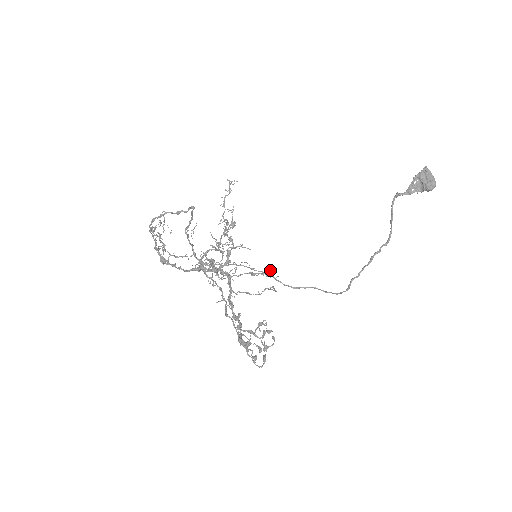
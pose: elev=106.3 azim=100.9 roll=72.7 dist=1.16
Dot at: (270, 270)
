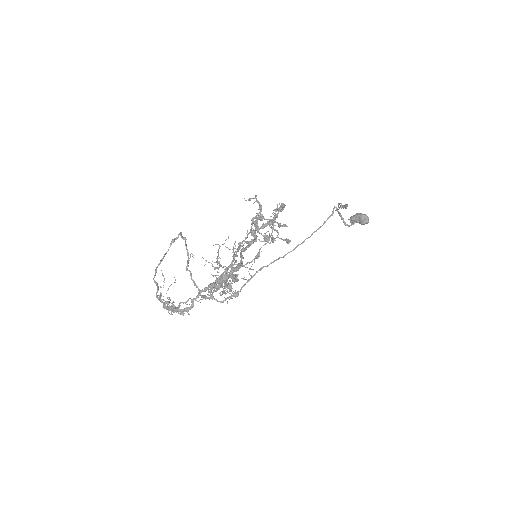
Dot at: occluded
